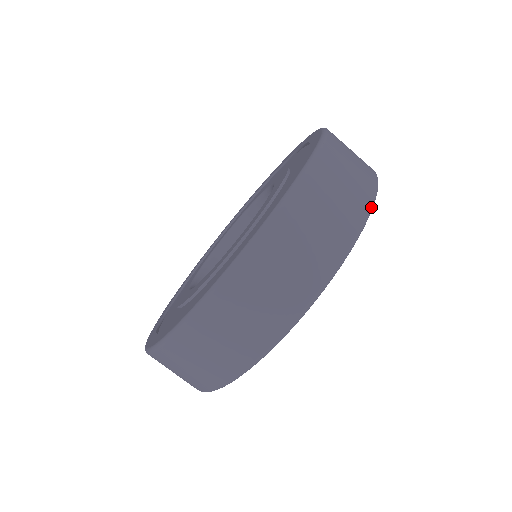
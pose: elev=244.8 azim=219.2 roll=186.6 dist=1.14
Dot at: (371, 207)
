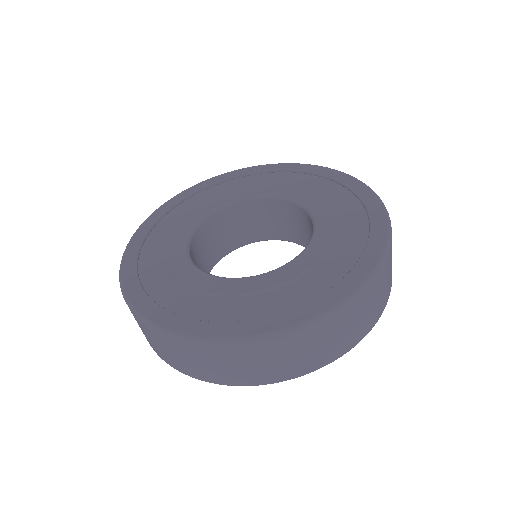
Dot at: occluded
